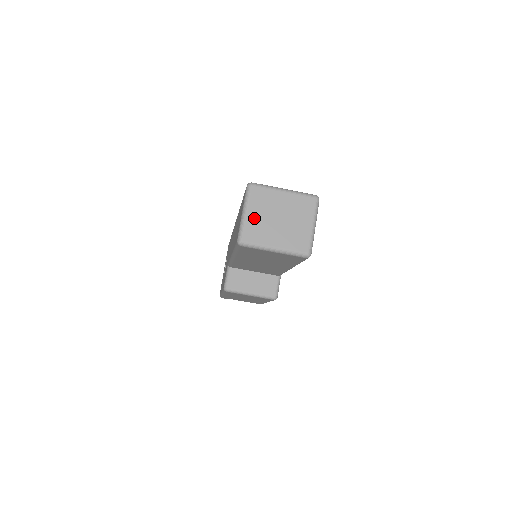
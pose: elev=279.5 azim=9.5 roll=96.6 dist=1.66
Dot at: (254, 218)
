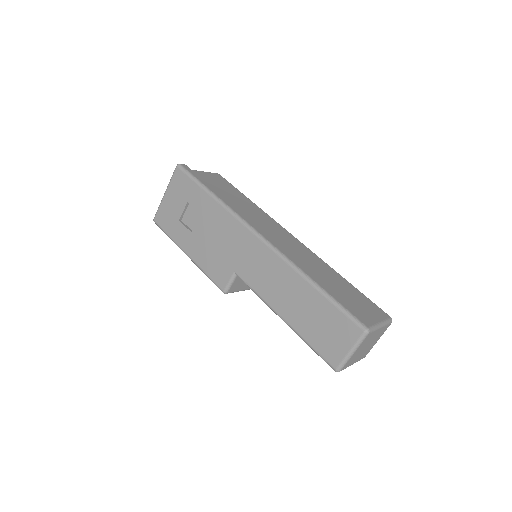
Dot at: (356, 354)
